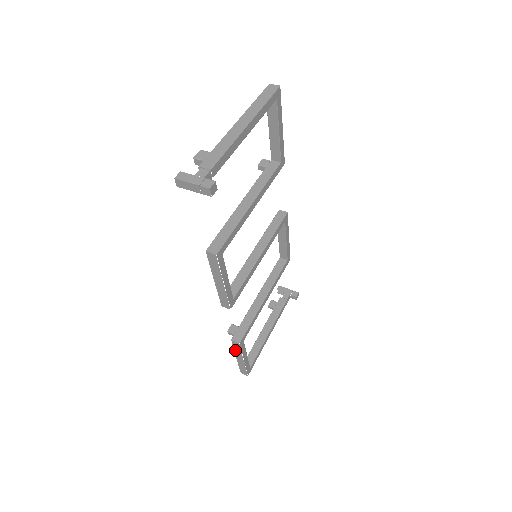
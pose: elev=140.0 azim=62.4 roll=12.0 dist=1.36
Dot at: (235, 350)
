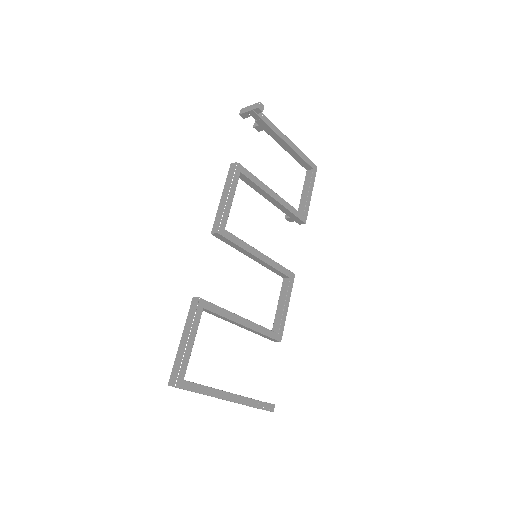
Dot at: (187, 320)
